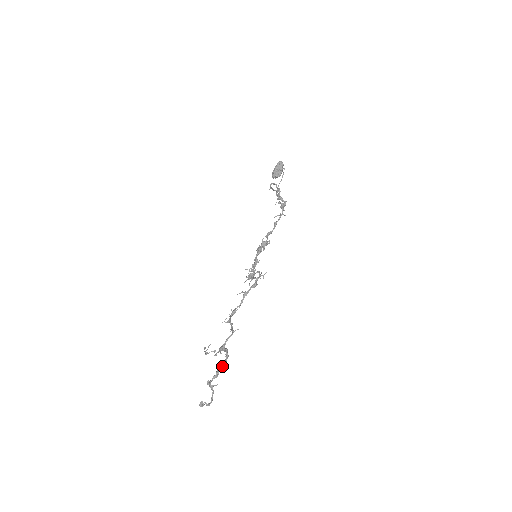
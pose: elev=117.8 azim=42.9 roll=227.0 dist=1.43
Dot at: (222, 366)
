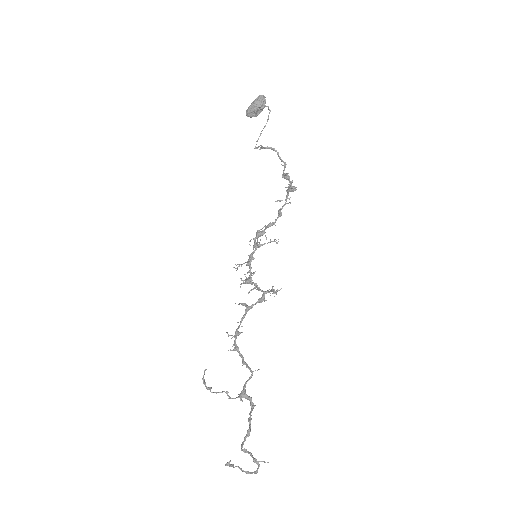
Dot at: (250, 421)
